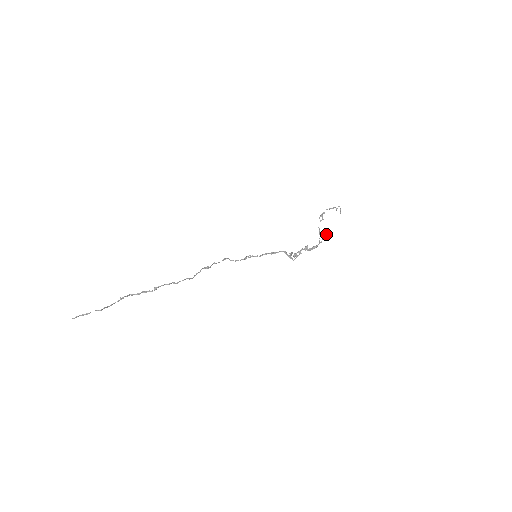
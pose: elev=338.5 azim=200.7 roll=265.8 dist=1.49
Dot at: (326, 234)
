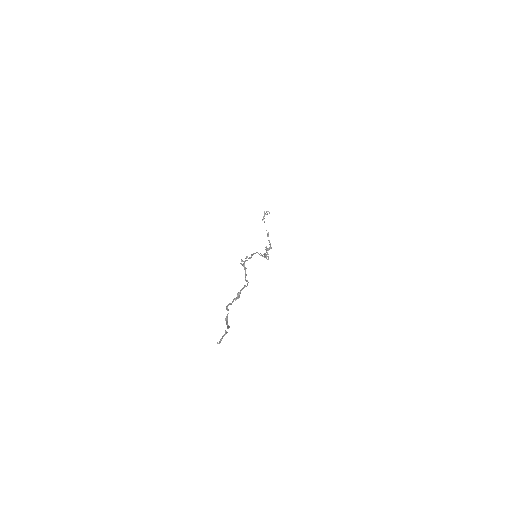
Dot at: (268, 236)
